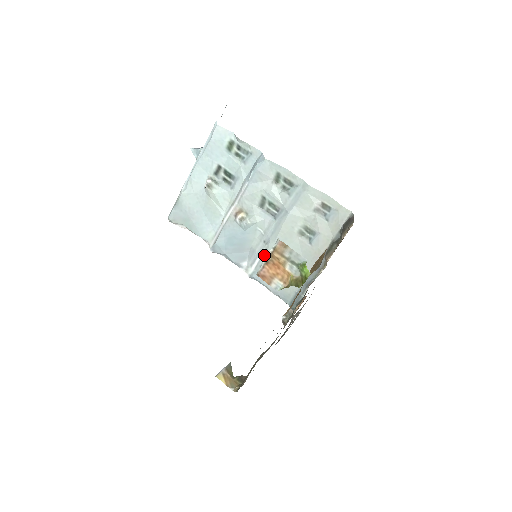
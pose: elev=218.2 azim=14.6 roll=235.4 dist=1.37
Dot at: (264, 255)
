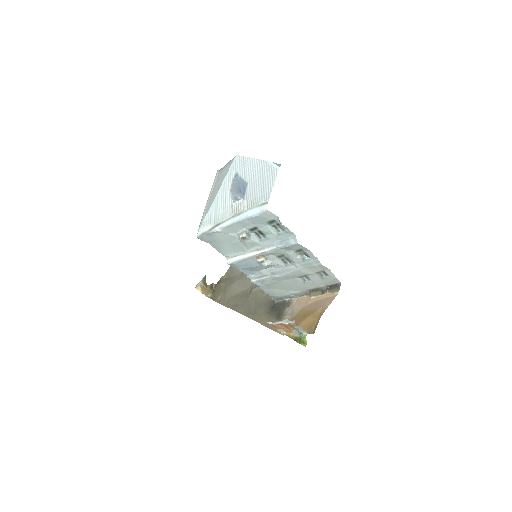
Dot at: (268, 279)
